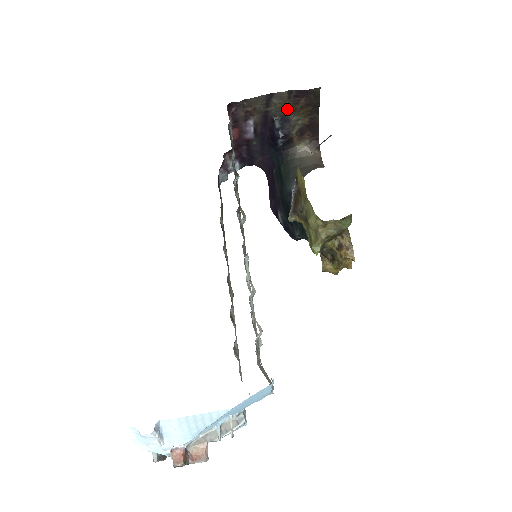
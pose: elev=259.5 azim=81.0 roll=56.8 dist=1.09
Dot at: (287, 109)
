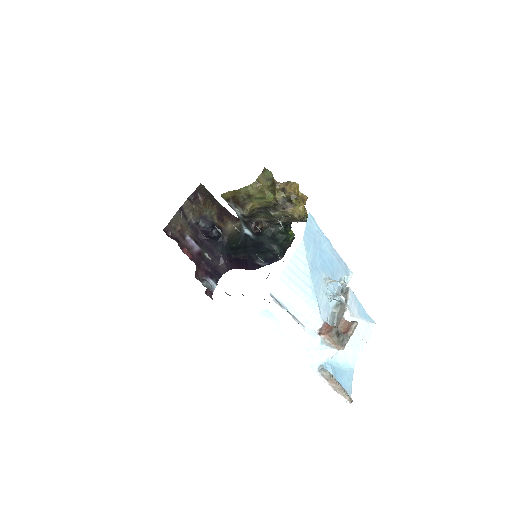
Dot at: (198, 211)
